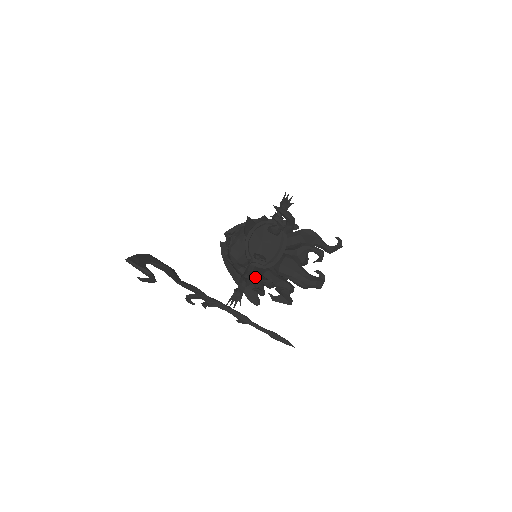
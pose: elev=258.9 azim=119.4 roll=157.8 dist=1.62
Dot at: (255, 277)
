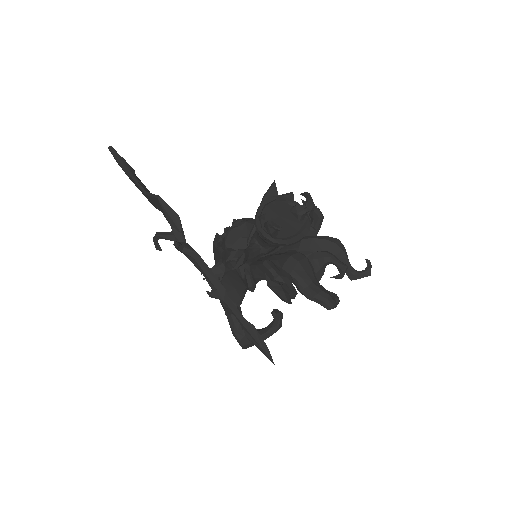
Dot at: (249, 267)
